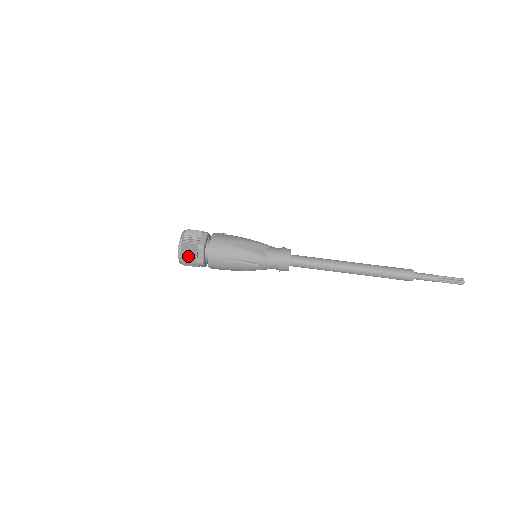
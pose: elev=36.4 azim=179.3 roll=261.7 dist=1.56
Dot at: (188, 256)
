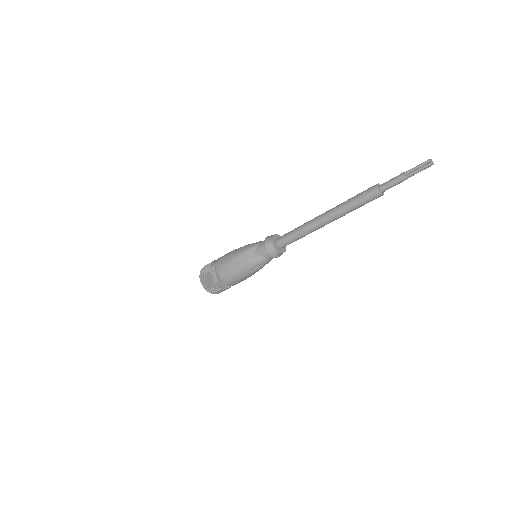
Dot at: (215, 291)
